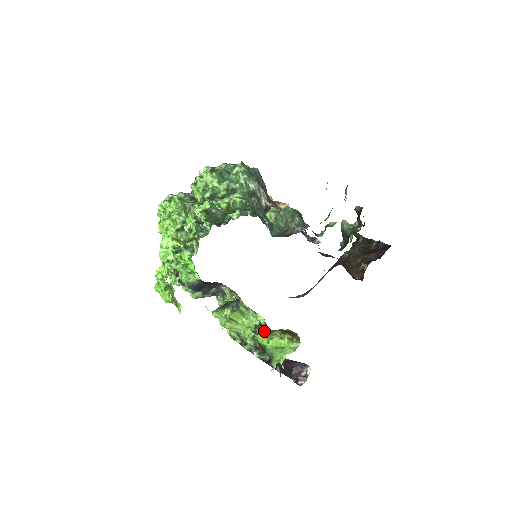
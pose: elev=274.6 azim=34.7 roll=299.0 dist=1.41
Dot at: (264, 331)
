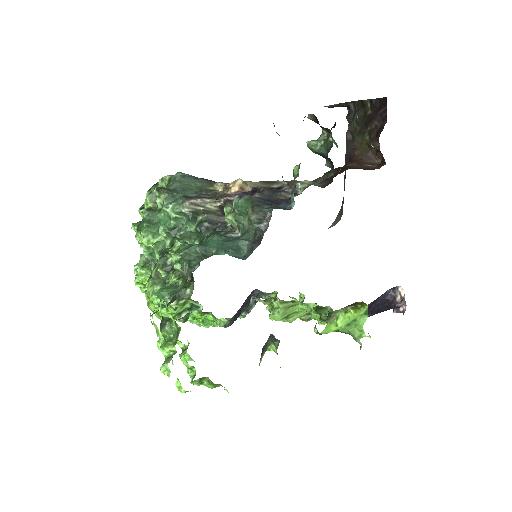
Dot at: (326, 308)
